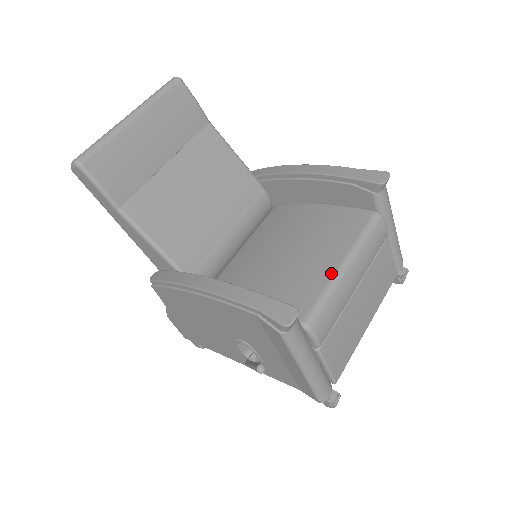
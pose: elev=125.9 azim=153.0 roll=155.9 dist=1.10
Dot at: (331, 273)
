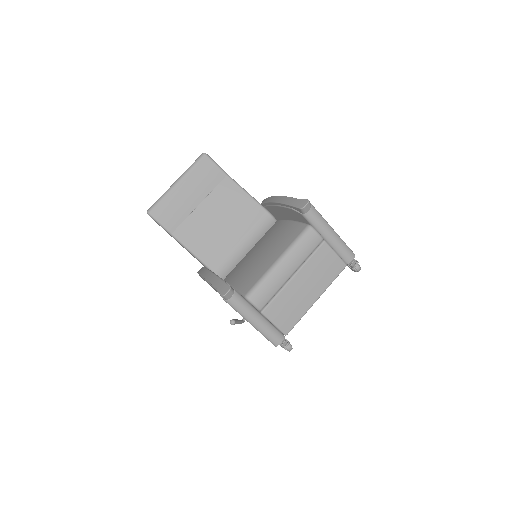
Dot at: (269, 266)
